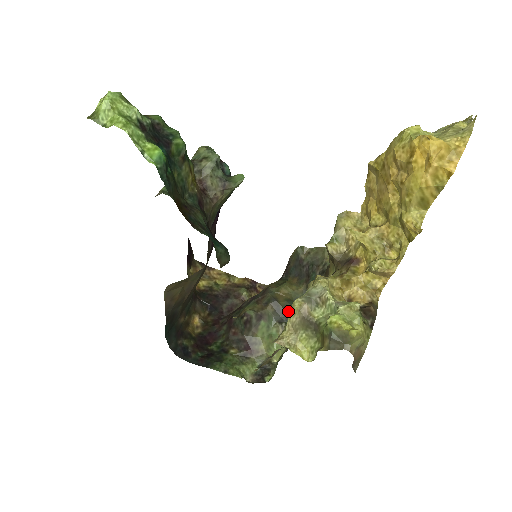
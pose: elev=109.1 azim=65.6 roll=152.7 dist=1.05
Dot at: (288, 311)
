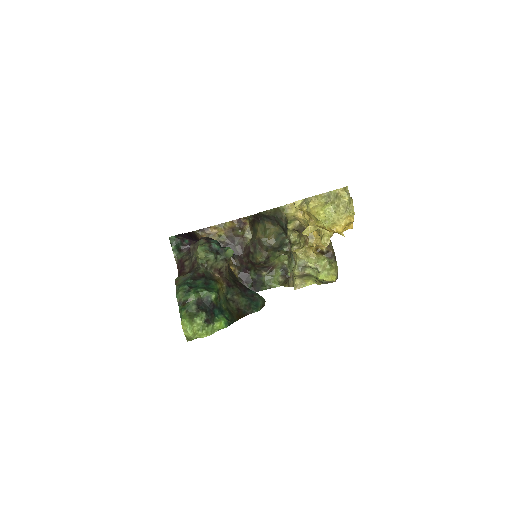
Dot at: (279, 245)
